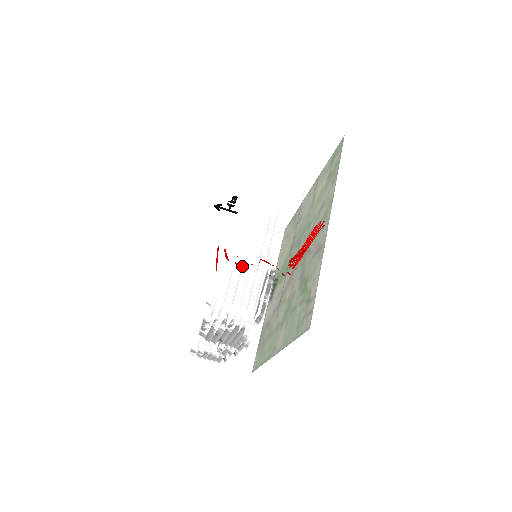
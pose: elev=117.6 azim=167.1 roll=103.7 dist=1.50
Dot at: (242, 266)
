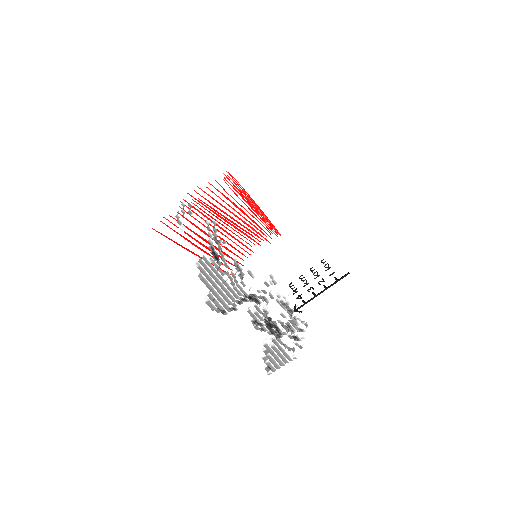
Dot at: occluded
